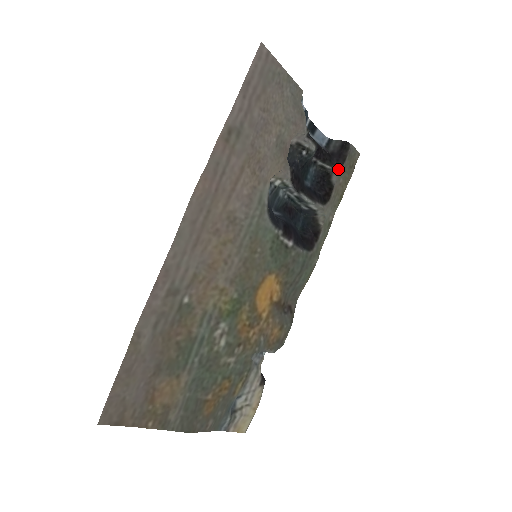
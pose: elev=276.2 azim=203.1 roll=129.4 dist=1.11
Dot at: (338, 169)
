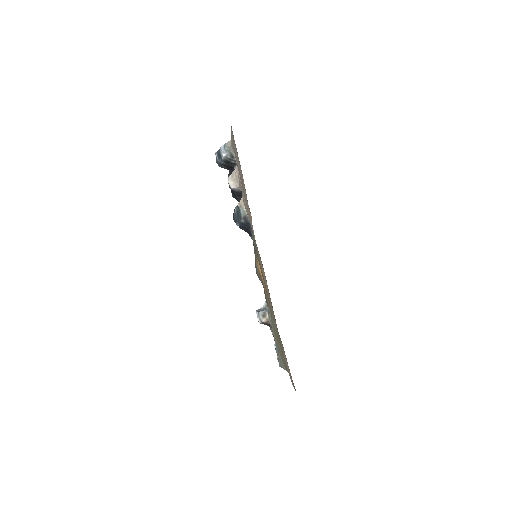
Dot at: occluded
